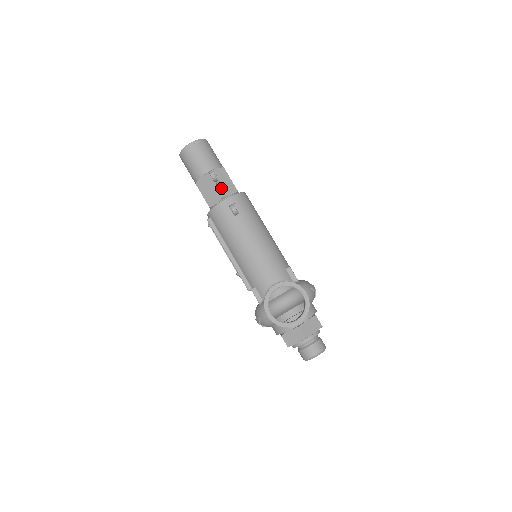
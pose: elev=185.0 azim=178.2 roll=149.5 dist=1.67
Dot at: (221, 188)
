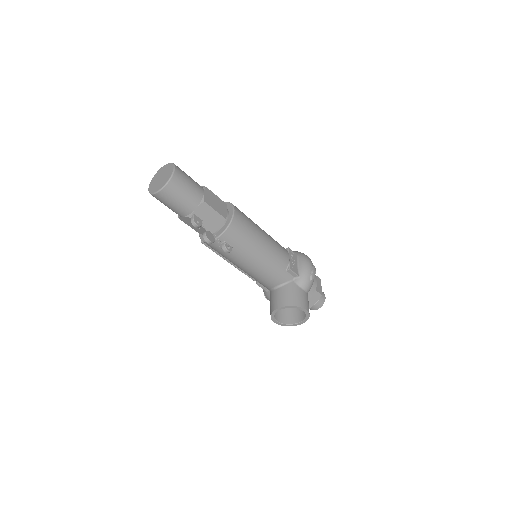
Dot at: occluded
